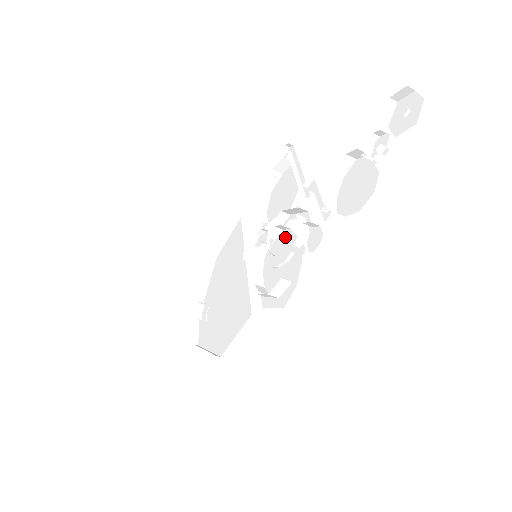
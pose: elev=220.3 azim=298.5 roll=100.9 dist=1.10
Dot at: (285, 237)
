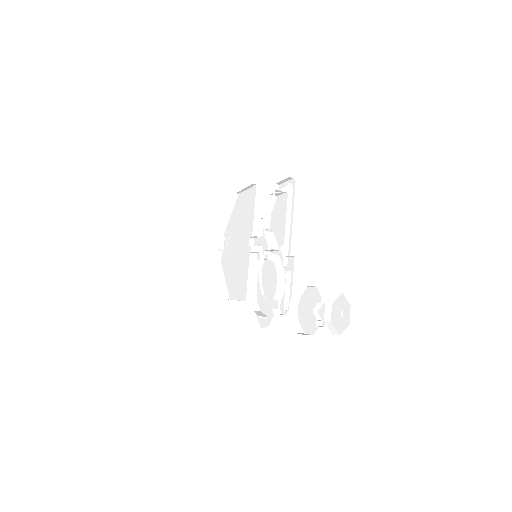
Dot at: (272, 271)
